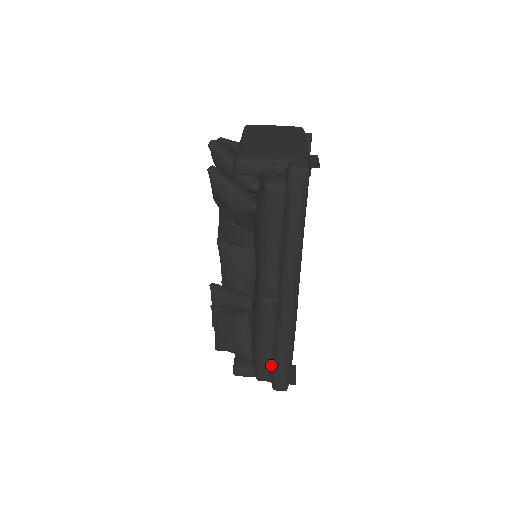
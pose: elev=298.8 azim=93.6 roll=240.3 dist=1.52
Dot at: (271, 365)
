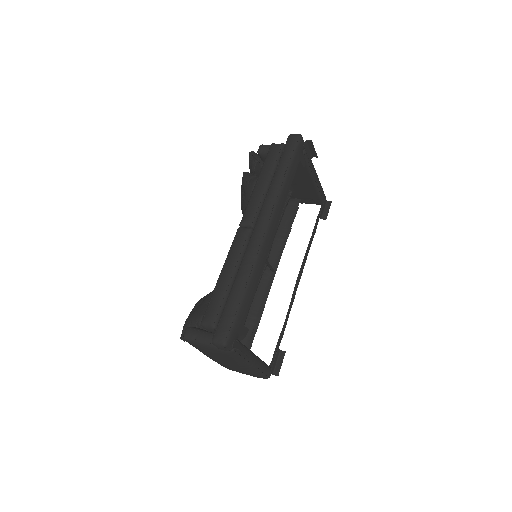
Dot at: (221, 302)
